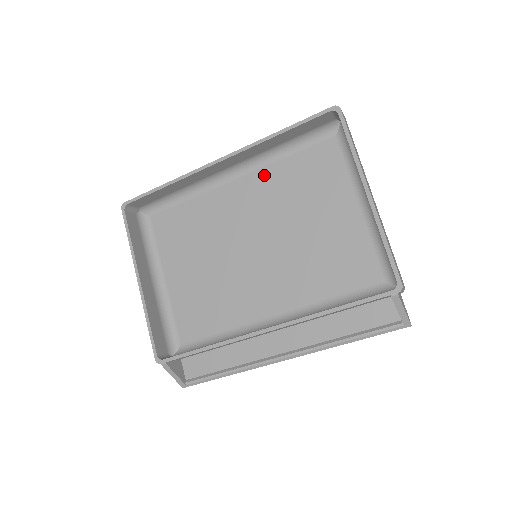
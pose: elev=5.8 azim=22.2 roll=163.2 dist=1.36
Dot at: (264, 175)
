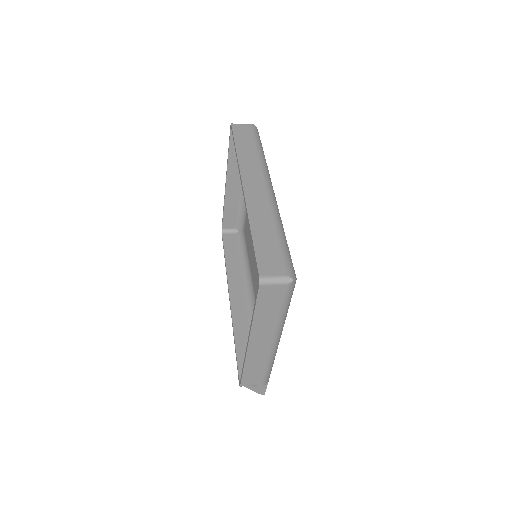
Dot at: occluded
